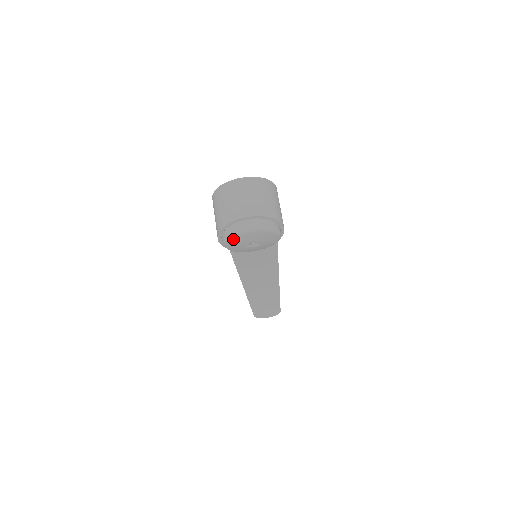
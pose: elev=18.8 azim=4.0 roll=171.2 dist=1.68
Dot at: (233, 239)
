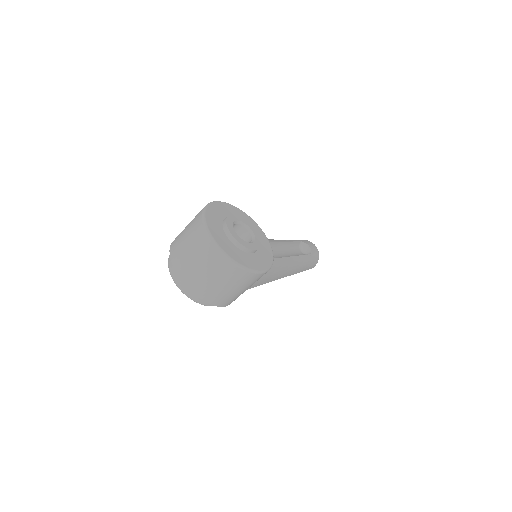
Dot at: occluded
